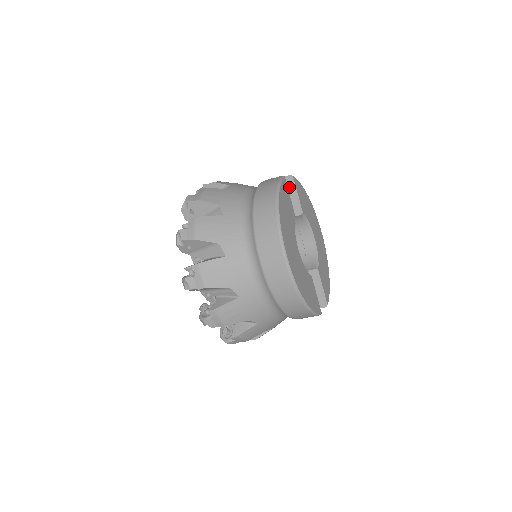
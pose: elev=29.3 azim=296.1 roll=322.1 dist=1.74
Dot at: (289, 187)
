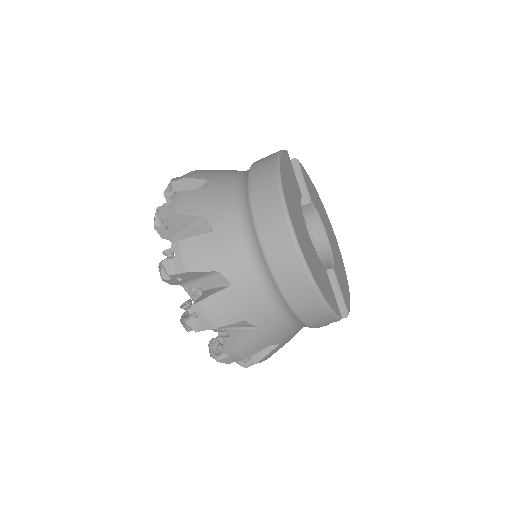
Dot at: occluded
